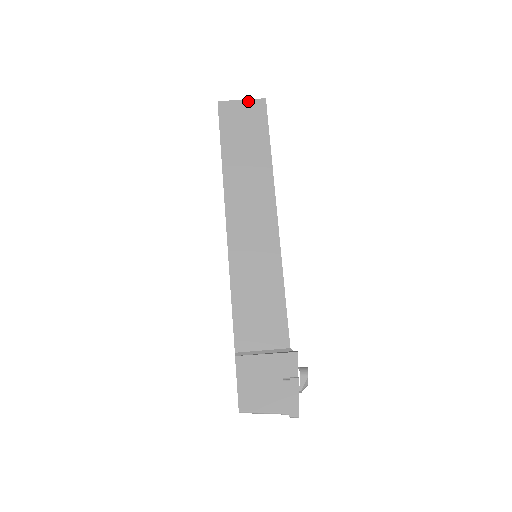
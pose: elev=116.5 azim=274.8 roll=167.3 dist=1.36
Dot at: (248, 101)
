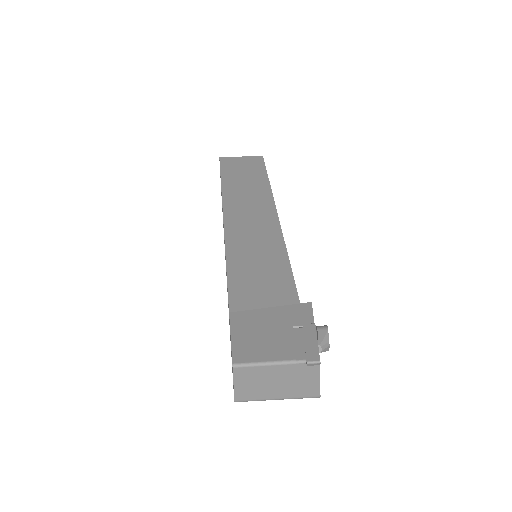
Dot at: (247, 157)
